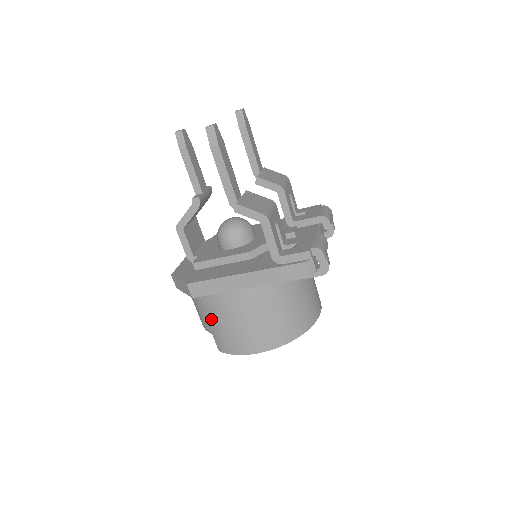
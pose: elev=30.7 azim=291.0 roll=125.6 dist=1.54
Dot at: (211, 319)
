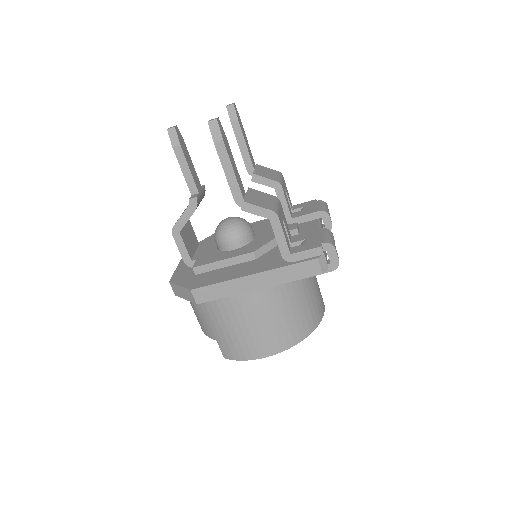
Dot at: (216, 325)
